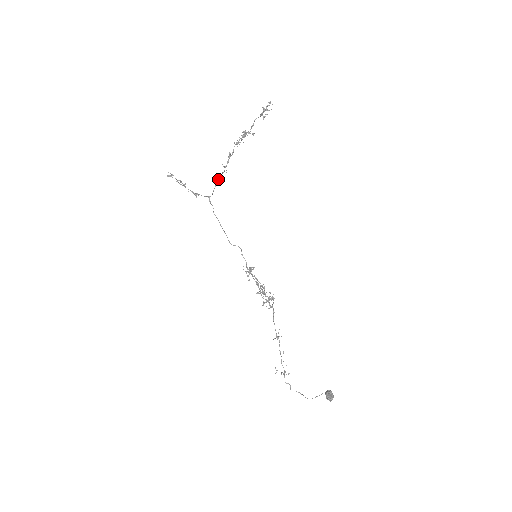
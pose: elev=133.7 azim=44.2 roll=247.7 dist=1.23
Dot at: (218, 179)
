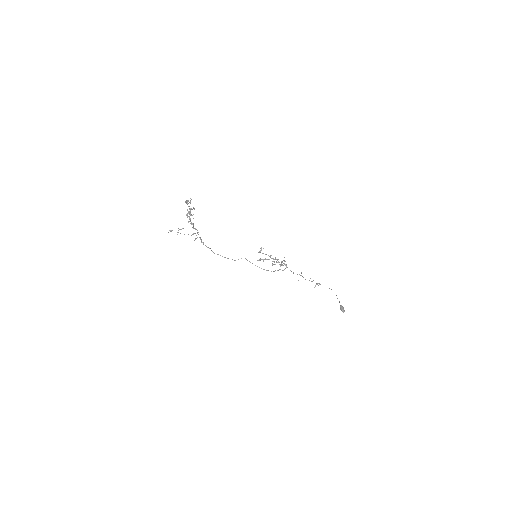
Dot at: occluded
